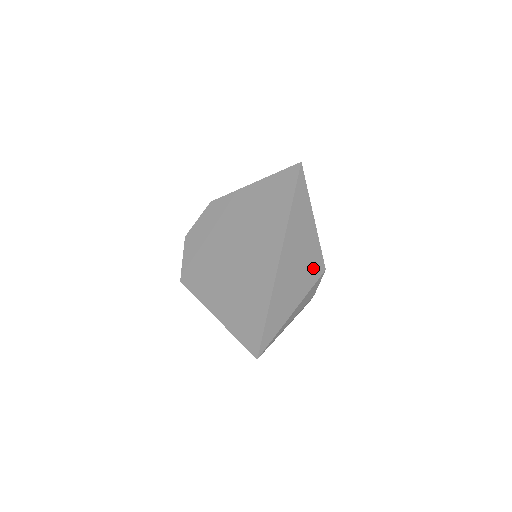
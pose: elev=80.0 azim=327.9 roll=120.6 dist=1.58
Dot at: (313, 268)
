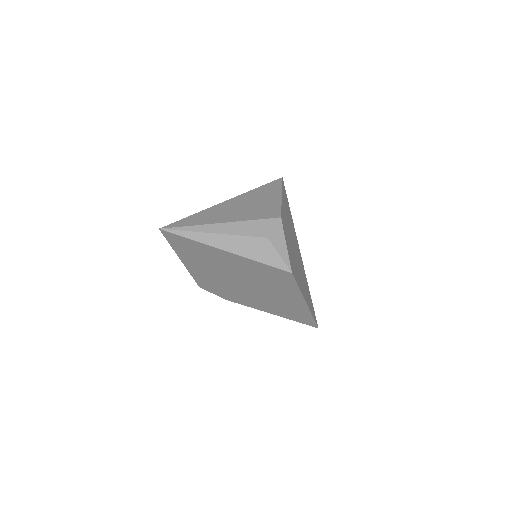
Dot at: (263, 213)
